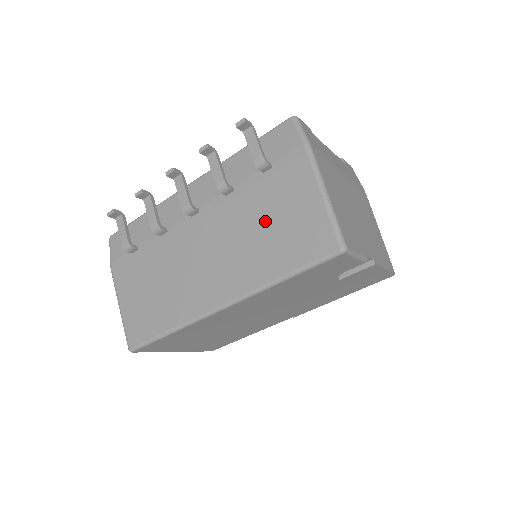
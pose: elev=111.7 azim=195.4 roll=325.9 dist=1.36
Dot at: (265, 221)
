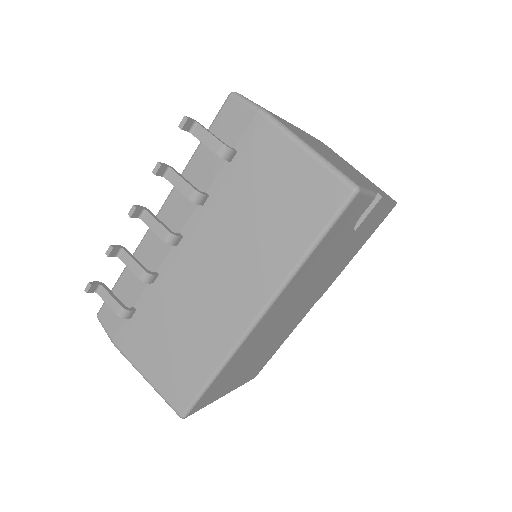
Dot at: (259, 207)
